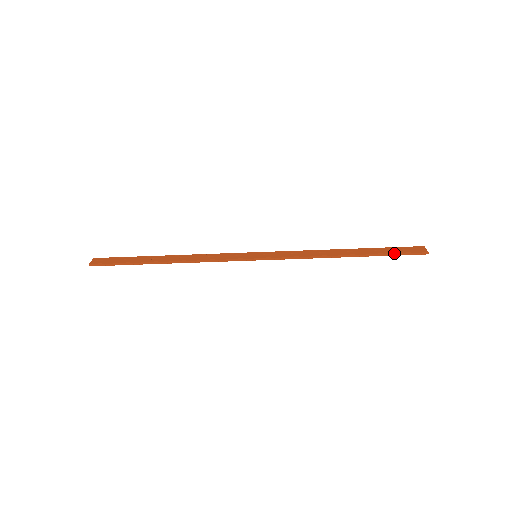
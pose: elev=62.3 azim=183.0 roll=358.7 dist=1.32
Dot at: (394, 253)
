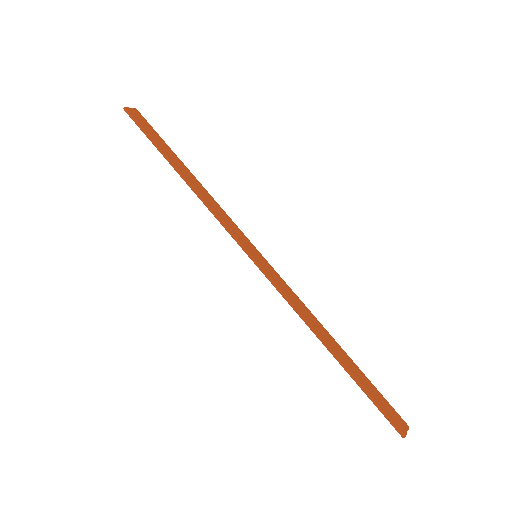
Dot at: (374, 398)
